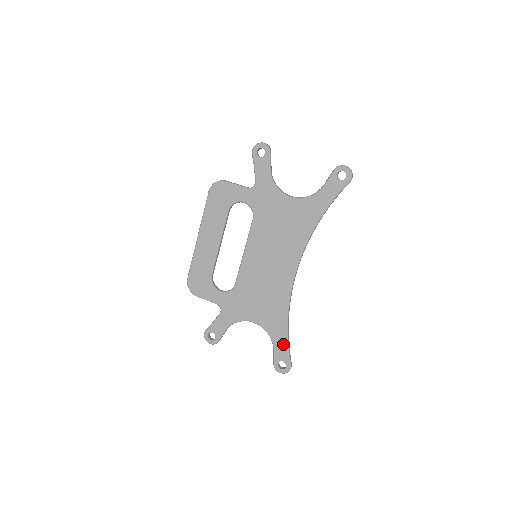
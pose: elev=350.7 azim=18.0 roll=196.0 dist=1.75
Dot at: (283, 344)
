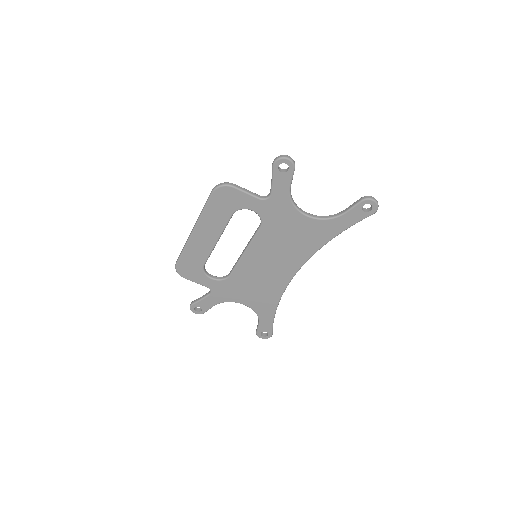
Dot at: (269, 322)
